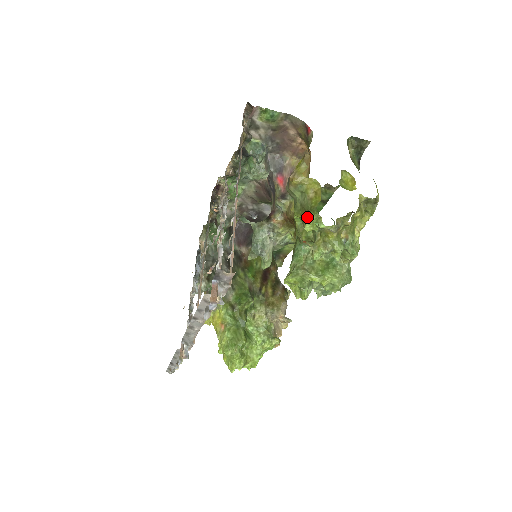
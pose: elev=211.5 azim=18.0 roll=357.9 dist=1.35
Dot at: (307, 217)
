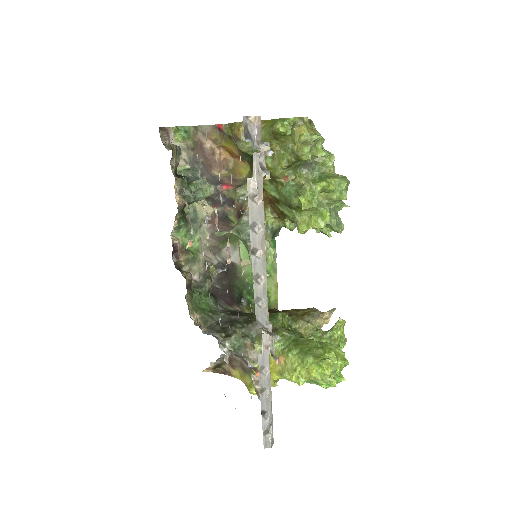
Dot at: (274, 130)
